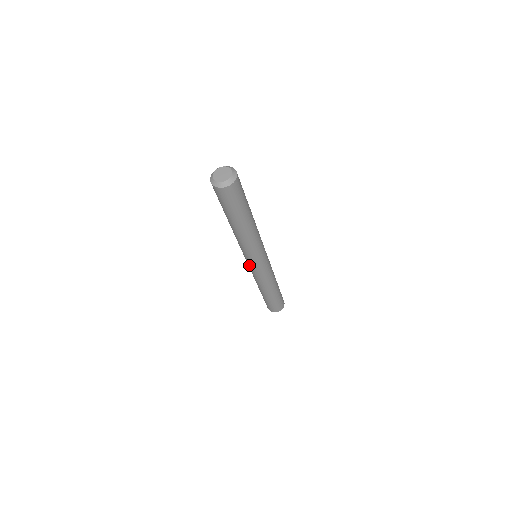
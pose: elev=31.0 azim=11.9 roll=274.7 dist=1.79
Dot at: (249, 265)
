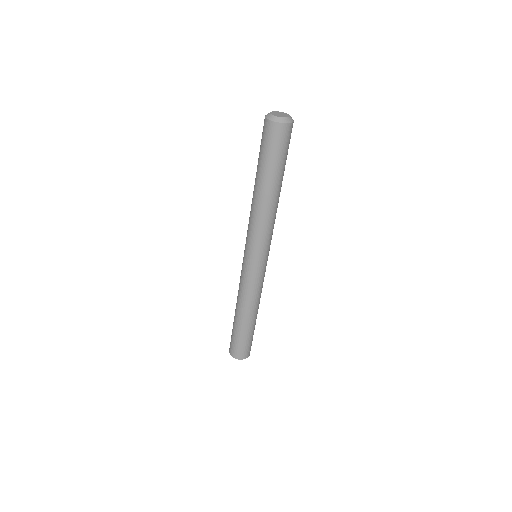
Dot at: (249, 264)
